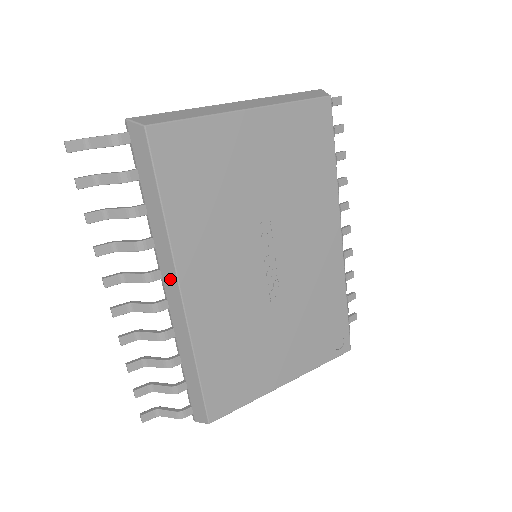
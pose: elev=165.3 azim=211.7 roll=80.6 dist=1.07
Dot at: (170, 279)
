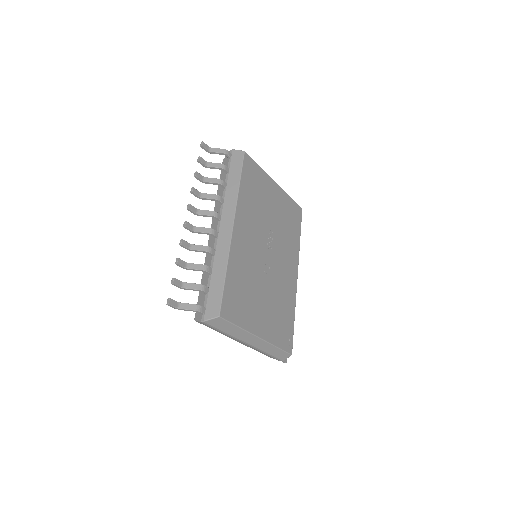
Dot at: (228, 219)
